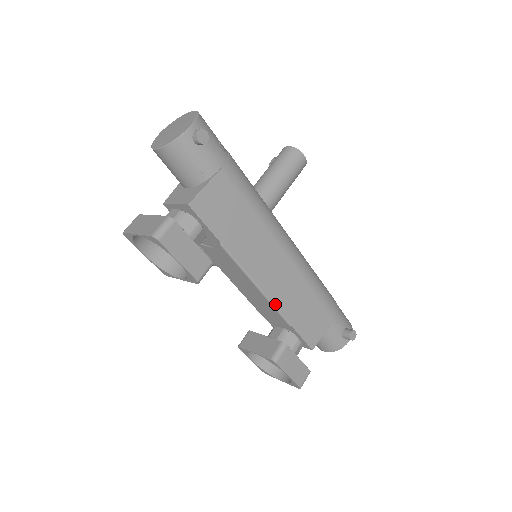
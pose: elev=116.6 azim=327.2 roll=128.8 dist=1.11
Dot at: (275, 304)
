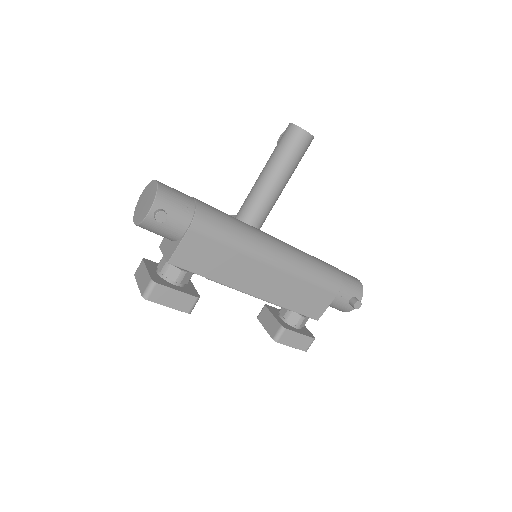
Dot at: (270, 301)
